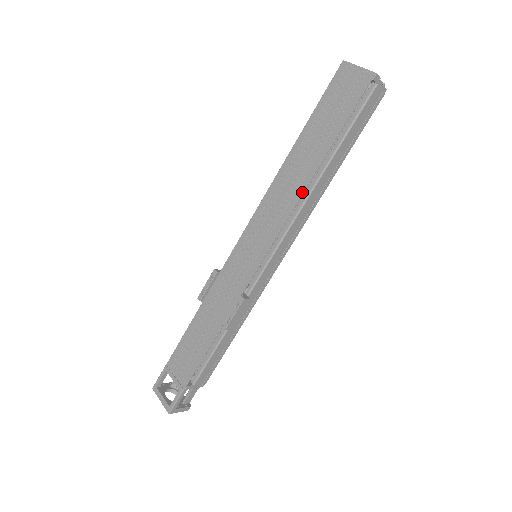
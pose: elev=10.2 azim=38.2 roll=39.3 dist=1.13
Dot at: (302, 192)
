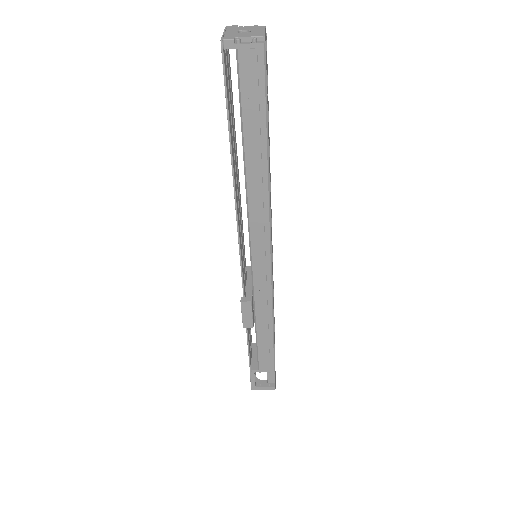
Dot at: (234, 195)
